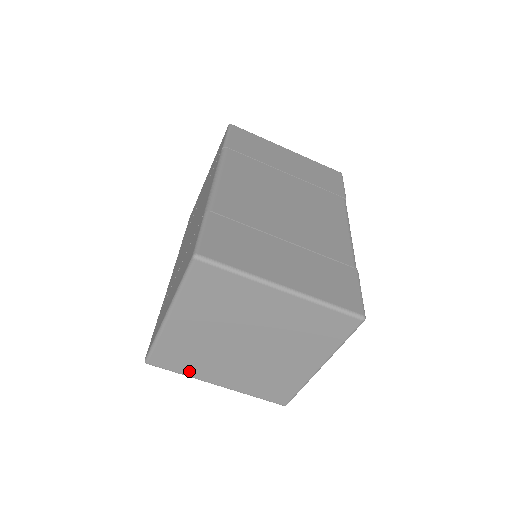
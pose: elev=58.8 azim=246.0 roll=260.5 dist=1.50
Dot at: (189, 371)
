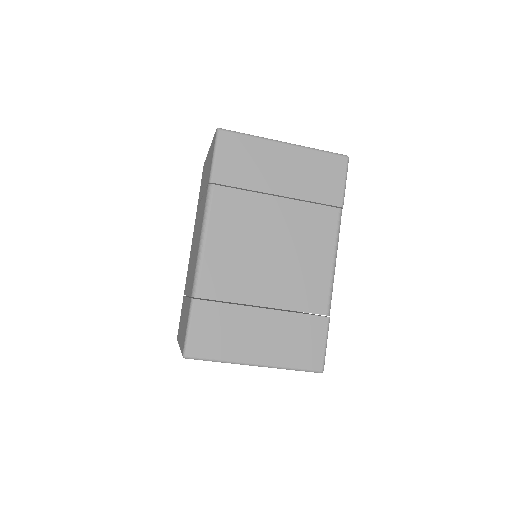
Dot at: occluded
